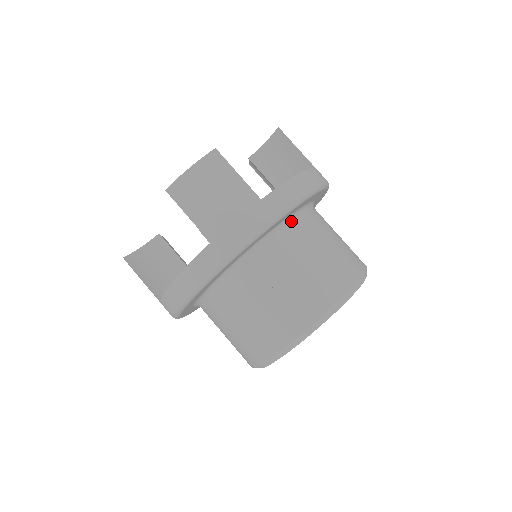
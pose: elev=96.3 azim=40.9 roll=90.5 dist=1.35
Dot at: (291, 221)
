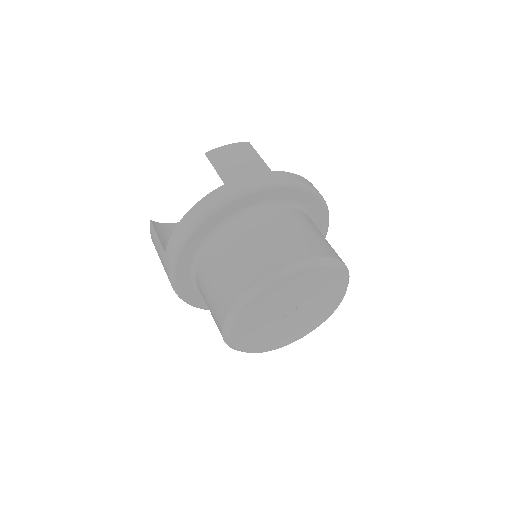
Dot at: (291, 207)
